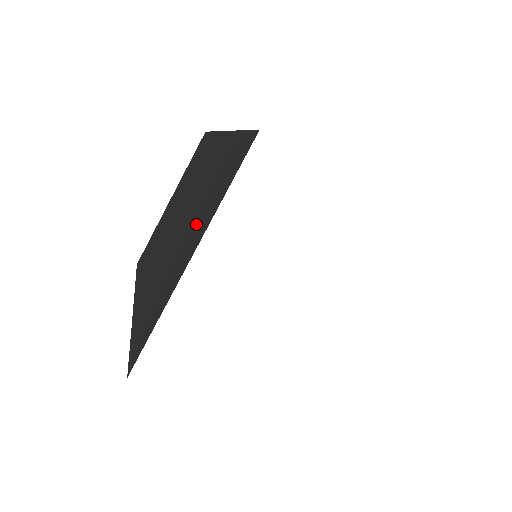
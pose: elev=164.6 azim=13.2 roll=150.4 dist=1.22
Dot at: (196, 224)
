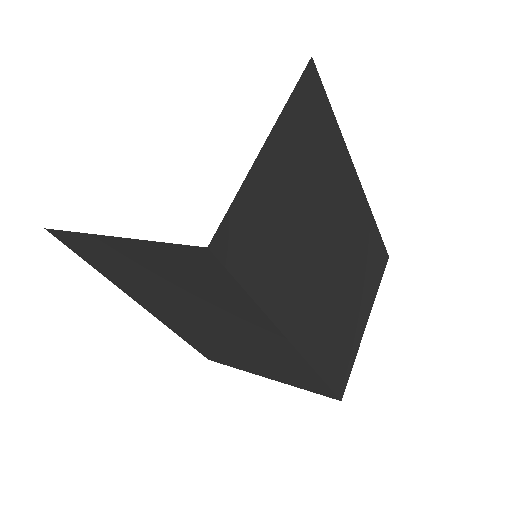
Dot at: occluded
